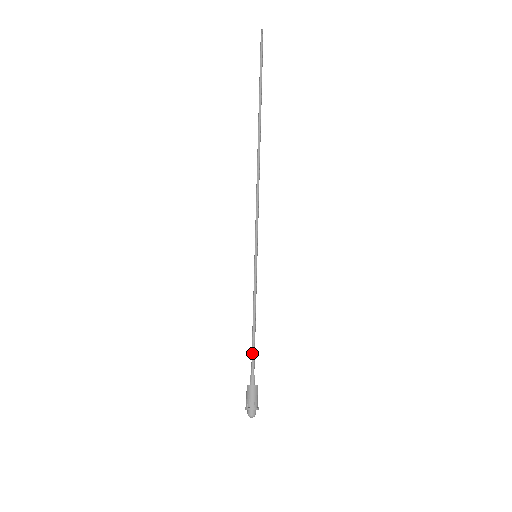
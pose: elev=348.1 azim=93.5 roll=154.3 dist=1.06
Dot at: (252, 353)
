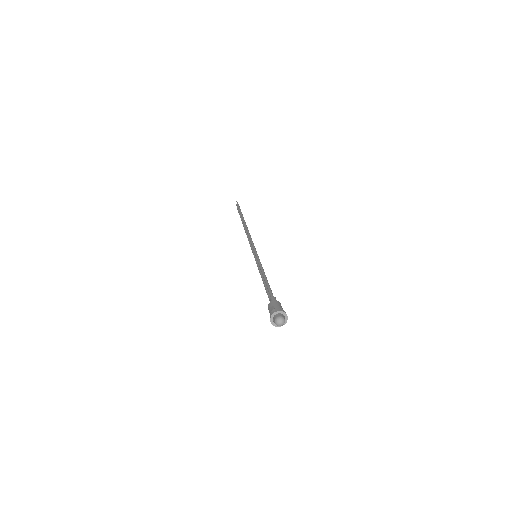
Dot at: (268, 288)
